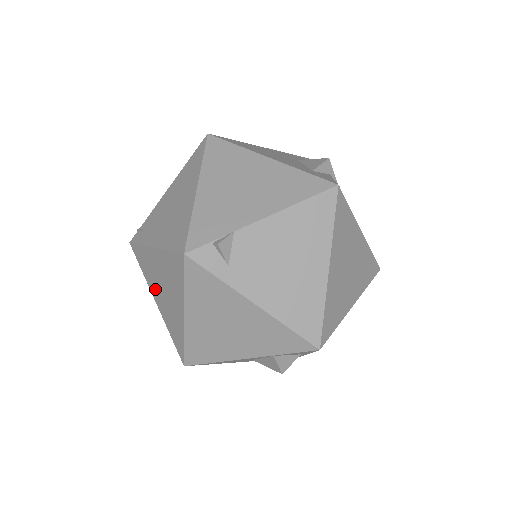
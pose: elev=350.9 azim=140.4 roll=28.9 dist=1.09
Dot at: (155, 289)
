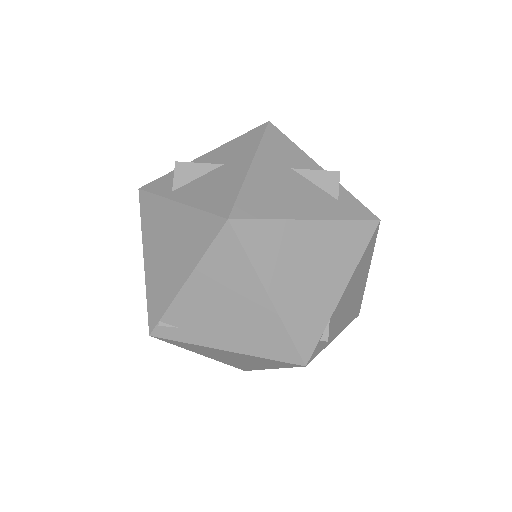
Dot at: (208, 355)
